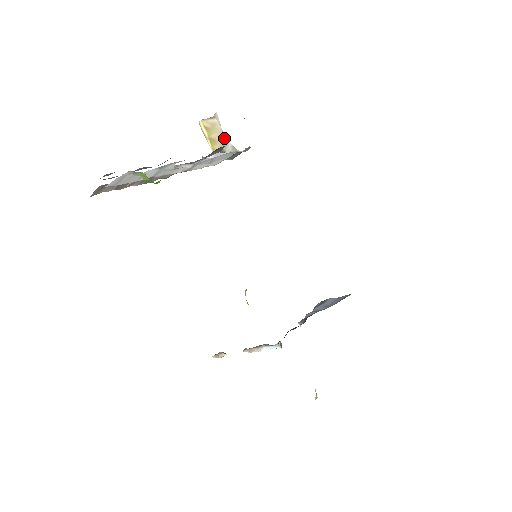
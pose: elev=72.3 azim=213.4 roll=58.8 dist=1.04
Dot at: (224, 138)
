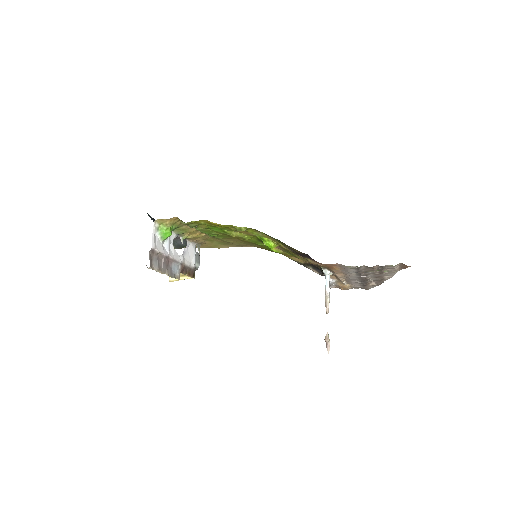
Dot at: occluded
